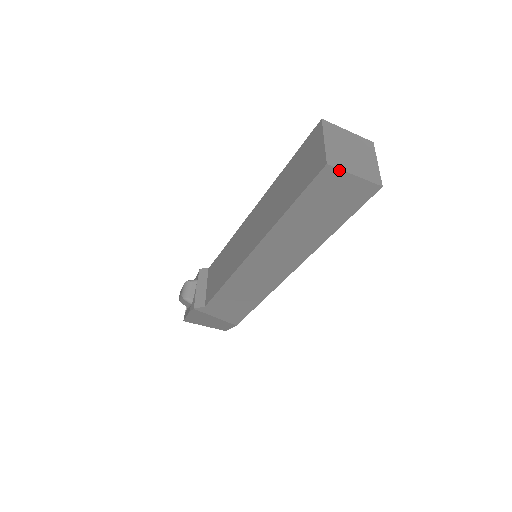
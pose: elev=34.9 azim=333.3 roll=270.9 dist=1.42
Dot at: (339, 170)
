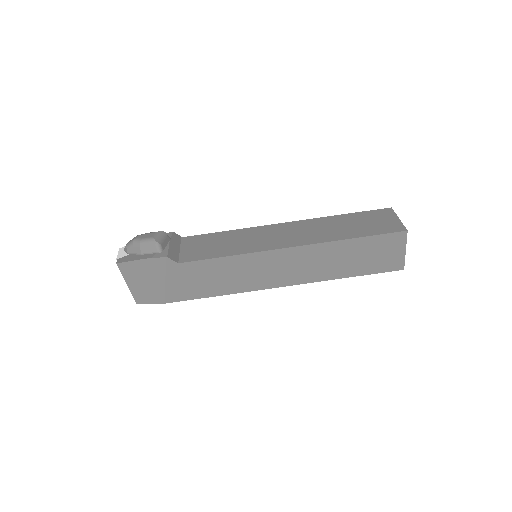
Dot at: (406, 240)
